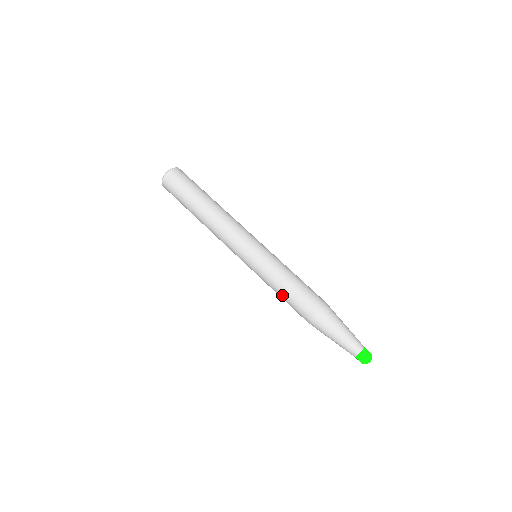
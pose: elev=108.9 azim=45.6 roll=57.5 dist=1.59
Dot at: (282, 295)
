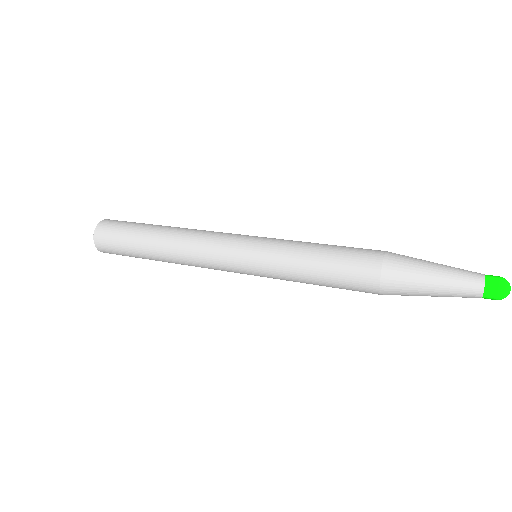
Dot at: (320, 261)
